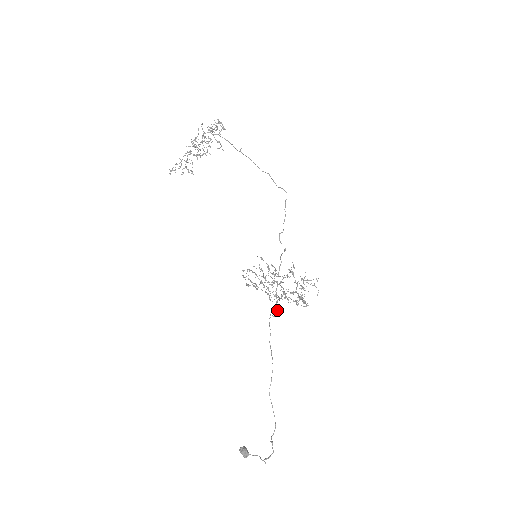
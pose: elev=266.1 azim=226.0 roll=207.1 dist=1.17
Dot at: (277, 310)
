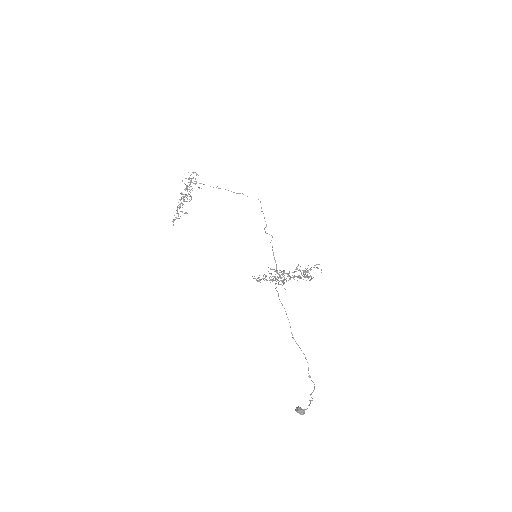
Dot at: (282, 282)
